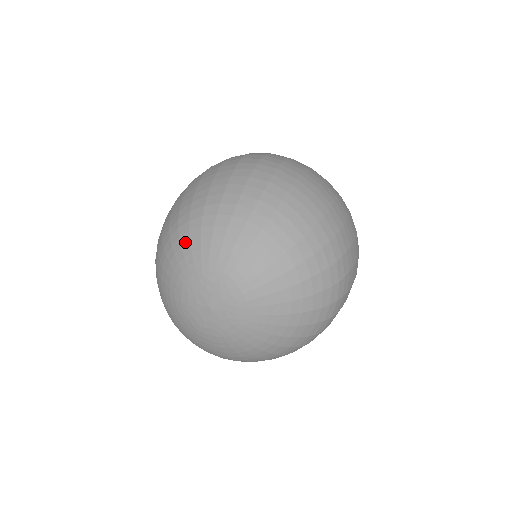
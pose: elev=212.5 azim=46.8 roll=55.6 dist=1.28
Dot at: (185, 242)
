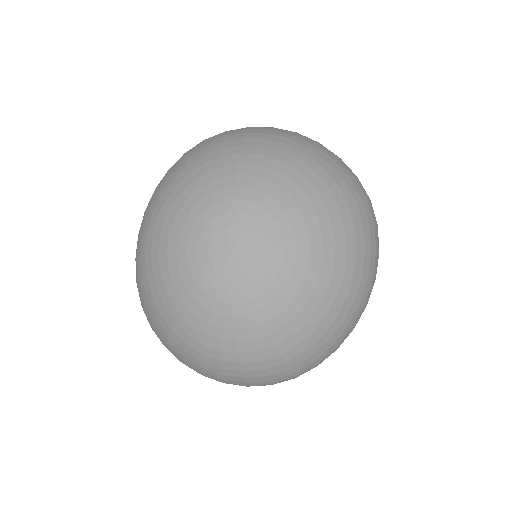
Dot at: (166, 212)
